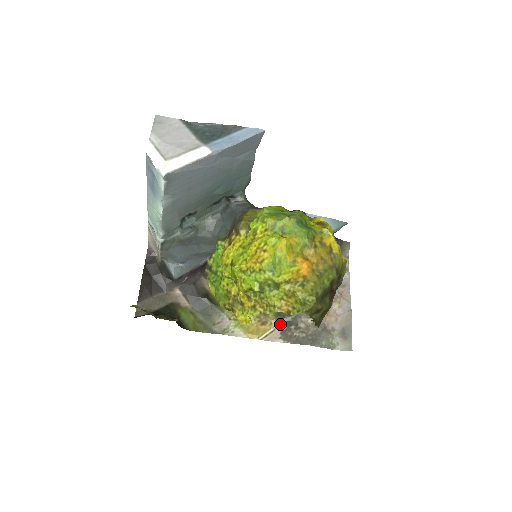
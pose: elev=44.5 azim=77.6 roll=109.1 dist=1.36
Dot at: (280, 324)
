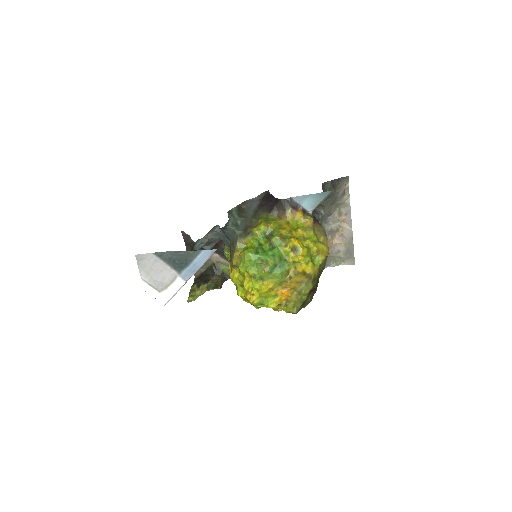
Dot at: occluded
